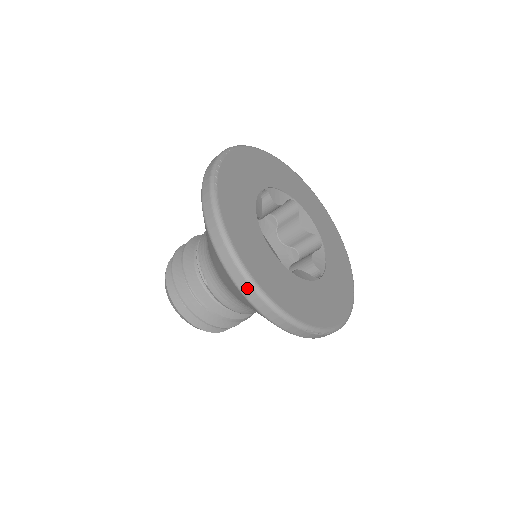
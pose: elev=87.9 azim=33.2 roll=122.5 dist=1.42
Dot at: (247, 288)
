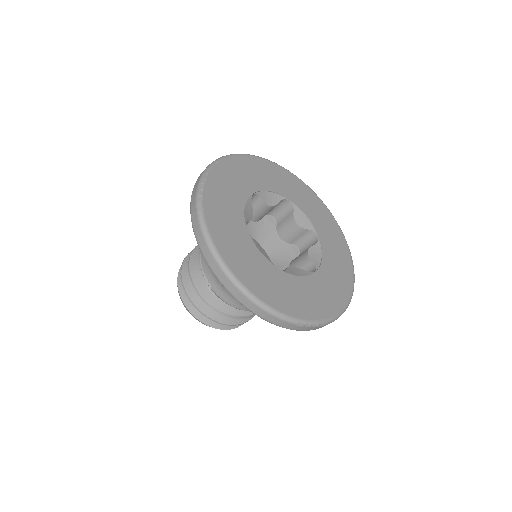
Dot at: (235, 290)
